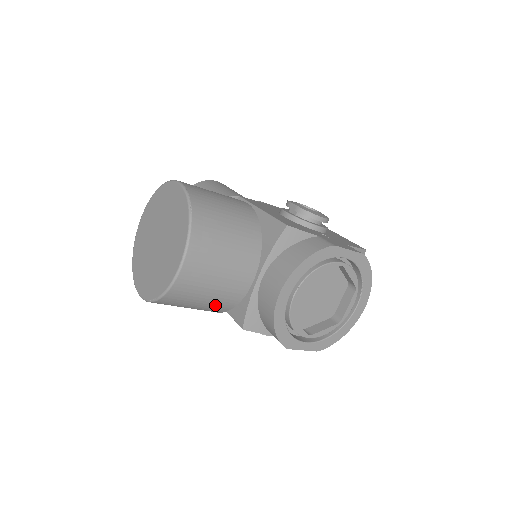
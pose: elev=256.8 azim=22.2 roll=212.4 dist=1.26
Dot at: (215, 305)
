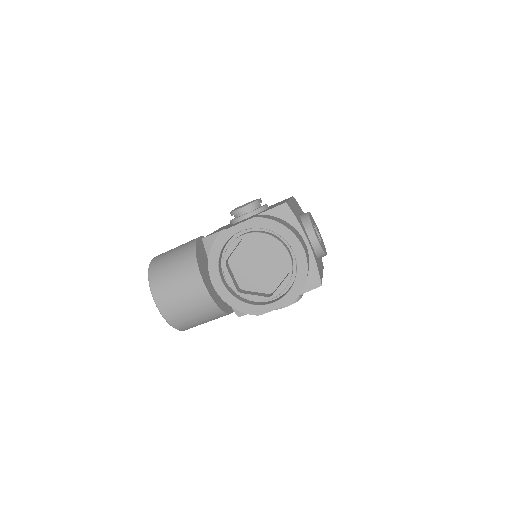
Dot at: (206, 313)
